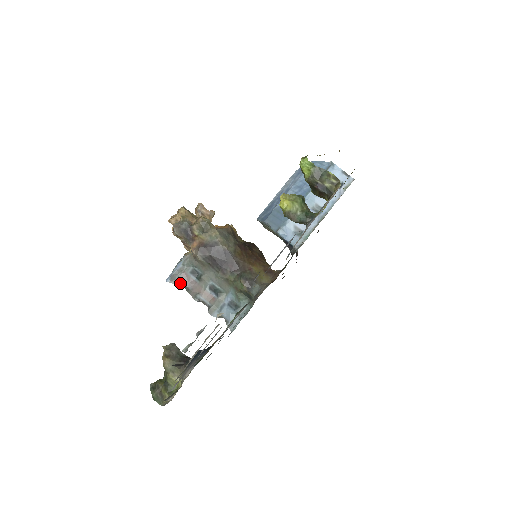
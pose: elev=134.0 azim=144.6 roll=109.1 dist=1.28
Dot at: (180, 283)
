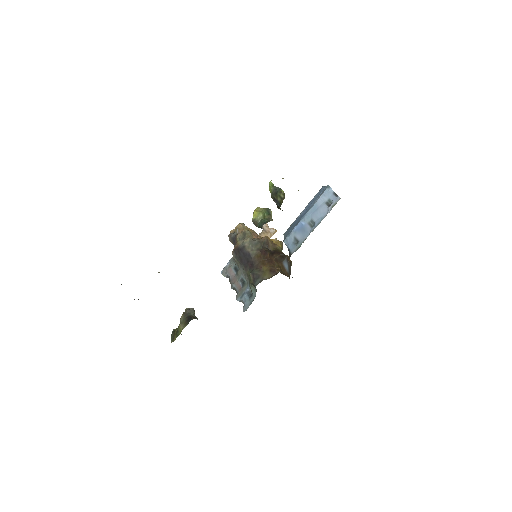
Dot at: (227, 275)
